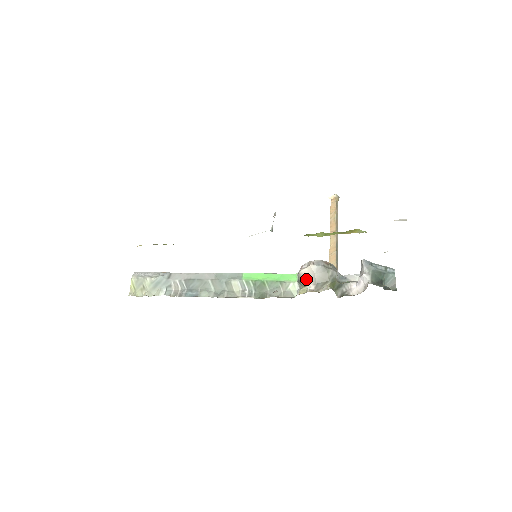
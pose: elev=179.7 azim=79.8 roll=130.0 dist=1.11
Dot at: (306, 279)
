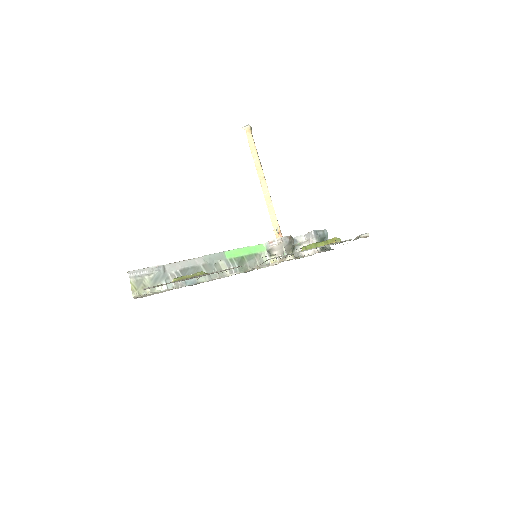
Dot at: (276, 251)
